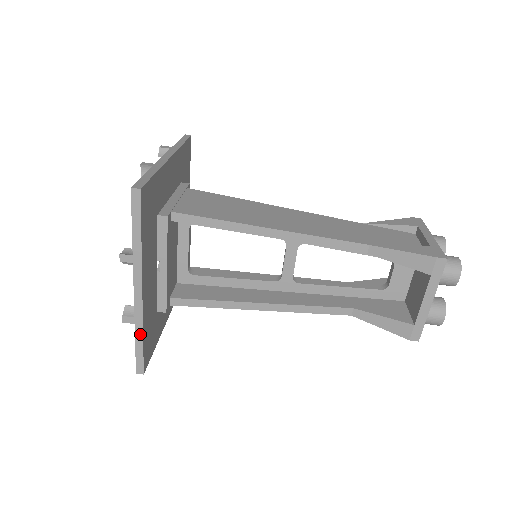
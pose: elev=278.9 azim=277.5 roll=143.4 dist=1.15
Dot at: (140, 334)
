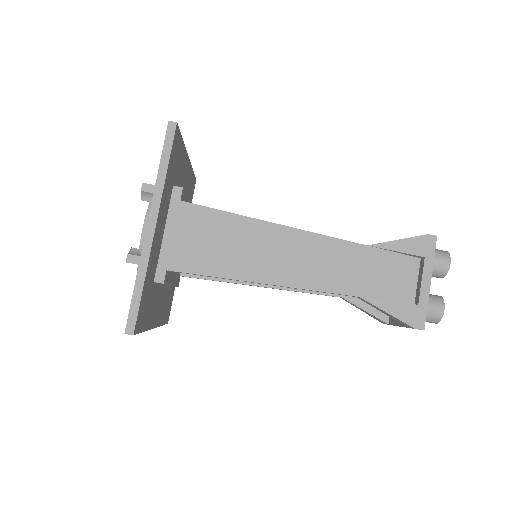
Dot at: occluded
